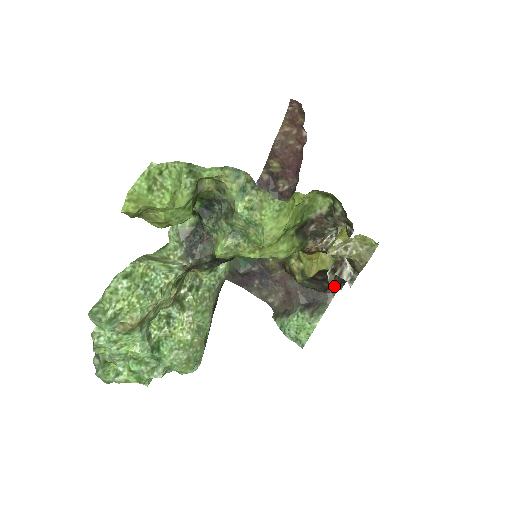
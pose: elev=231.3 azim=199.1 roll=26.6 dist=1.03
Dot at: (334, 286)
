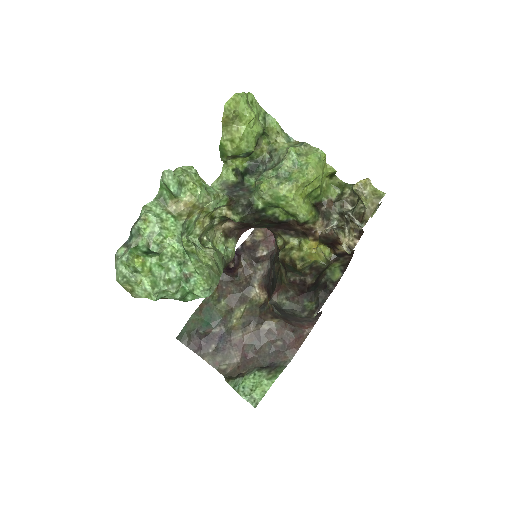
Dot at: (311, 309)
